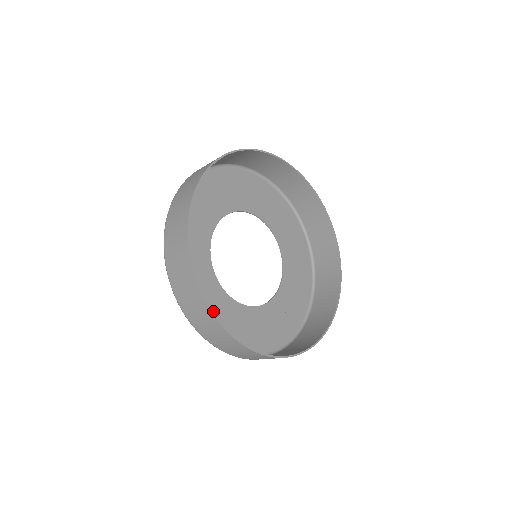
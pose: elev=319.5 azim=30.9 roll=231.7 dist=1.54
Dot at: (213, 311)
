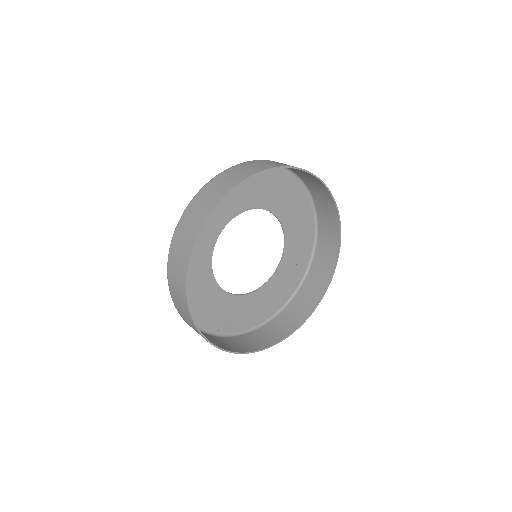
Dot at: (235, 315)
